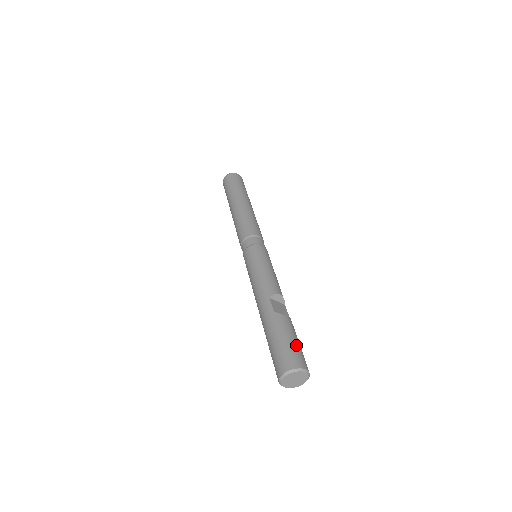
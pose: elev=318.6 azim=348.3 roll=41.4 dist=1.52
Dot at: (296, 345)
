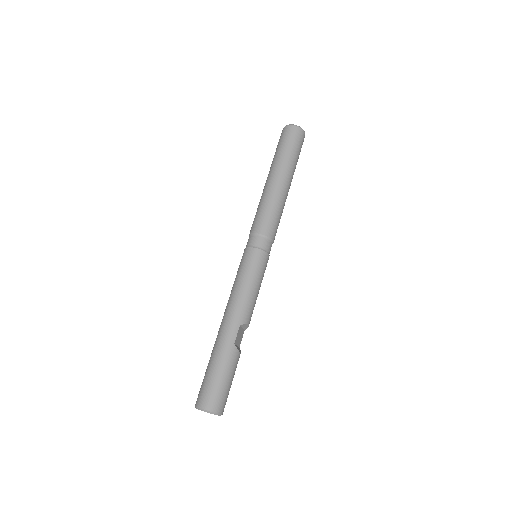
Dot at: occluded
